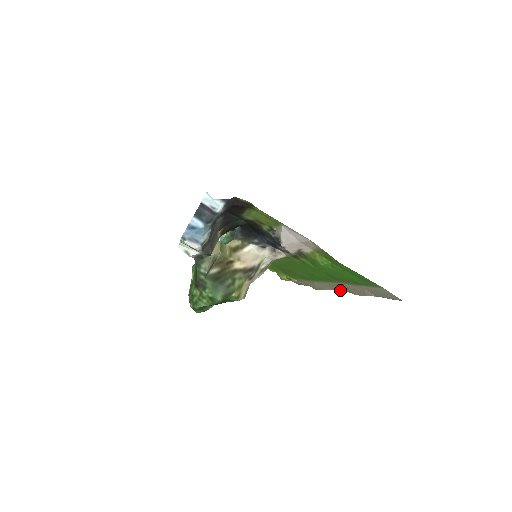
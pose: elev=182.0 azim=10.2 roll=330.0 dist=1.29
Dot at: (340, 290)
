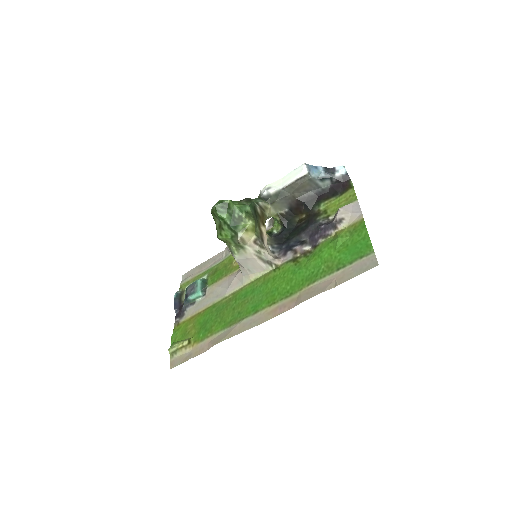
Dot at: (277, 314)
